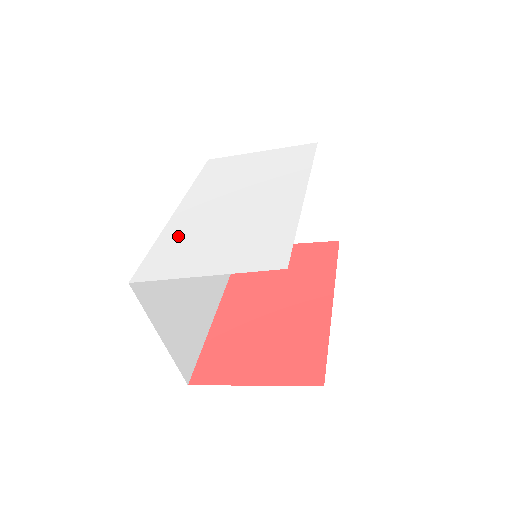
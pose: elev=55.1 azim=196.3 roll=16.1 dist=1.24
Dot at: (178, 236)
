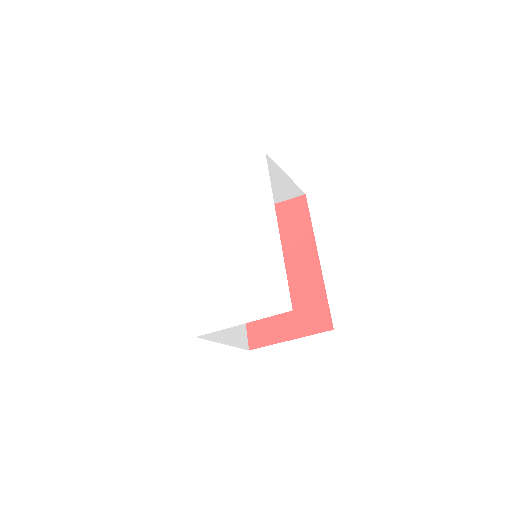
Dot at: (206, 286)
